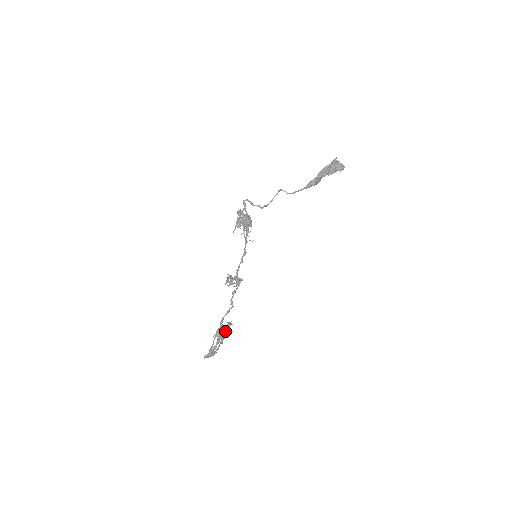
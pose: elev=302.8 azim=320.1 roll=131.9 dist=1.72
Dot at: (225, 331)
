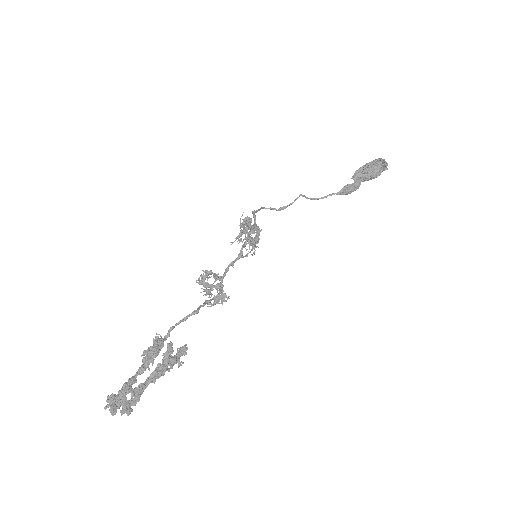
Dot at: (168, 348)
